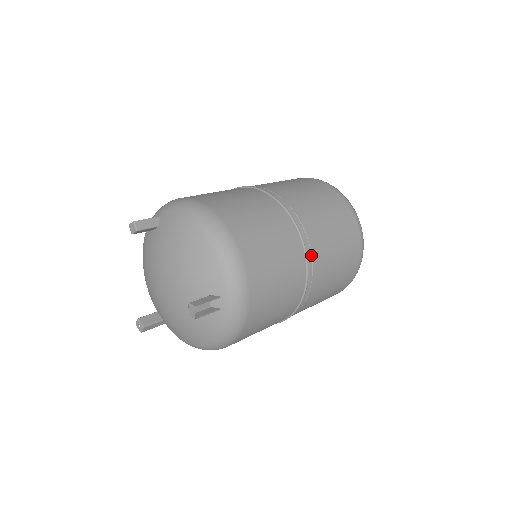
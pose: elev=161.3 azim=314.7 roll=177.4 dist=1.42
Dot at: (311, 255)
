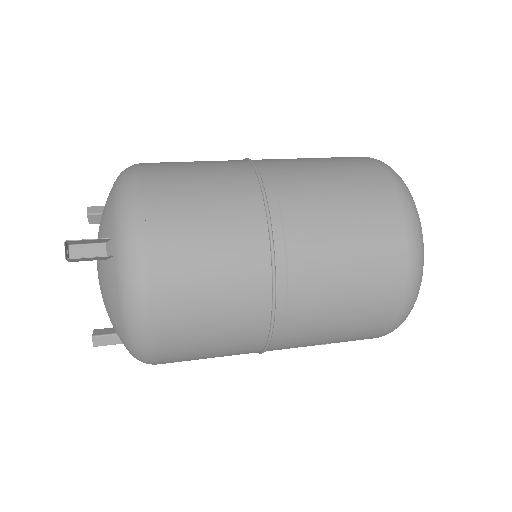
Dot at: (278, 202)
